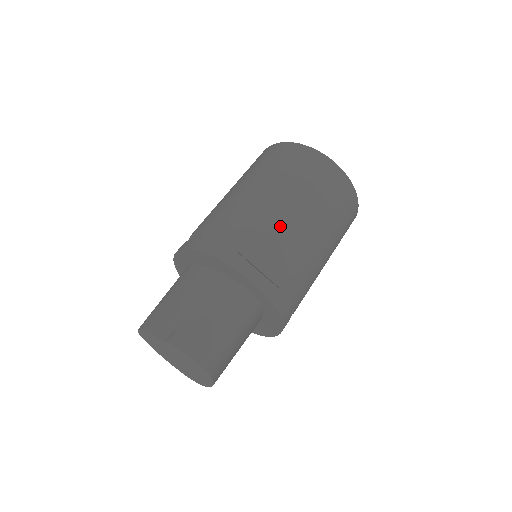
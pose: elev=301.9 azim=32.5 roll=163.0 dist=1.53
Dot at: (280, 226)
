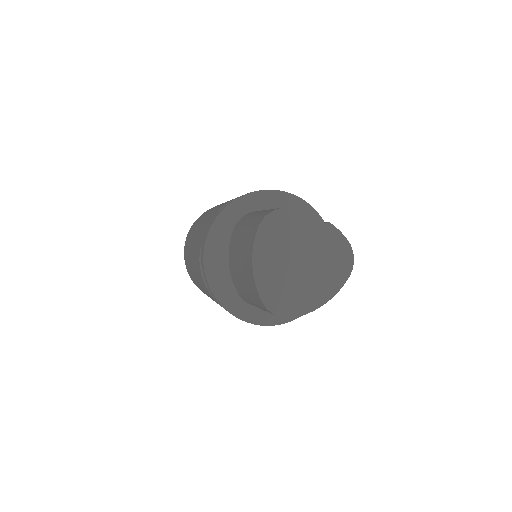
Dot at: occluded
